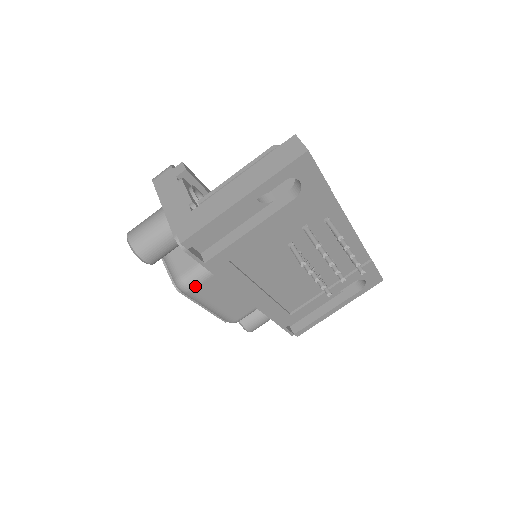
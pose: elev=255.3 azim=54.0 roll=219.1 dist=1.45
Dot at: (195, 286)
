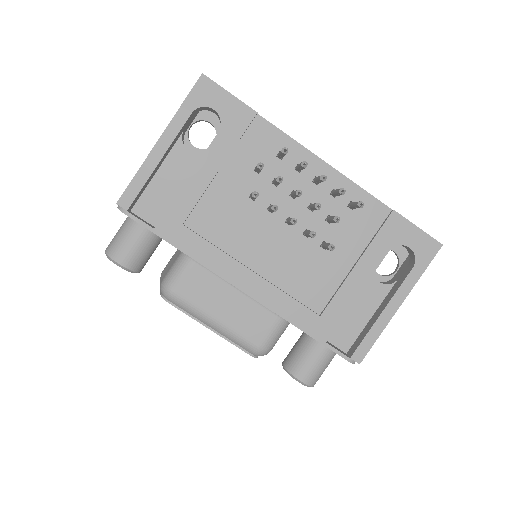
Dot at: (176, 285)
